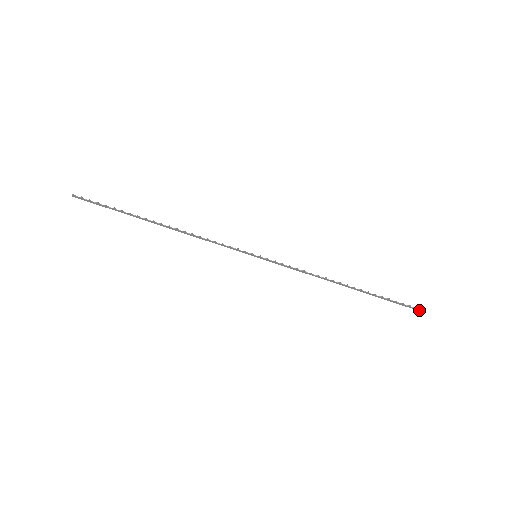
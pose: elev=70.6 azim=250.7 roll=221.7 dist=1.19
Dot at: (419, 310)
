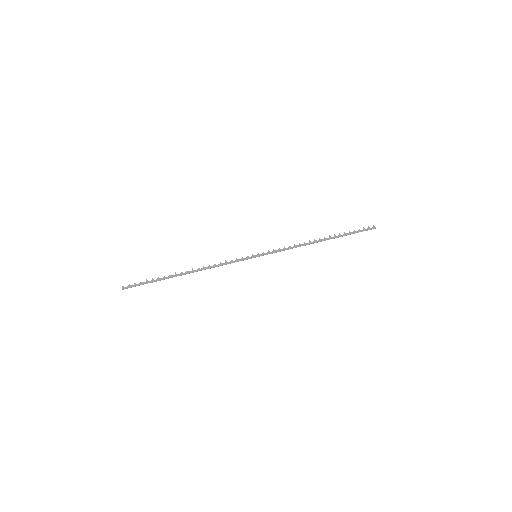
Dot at: (372, 228)
